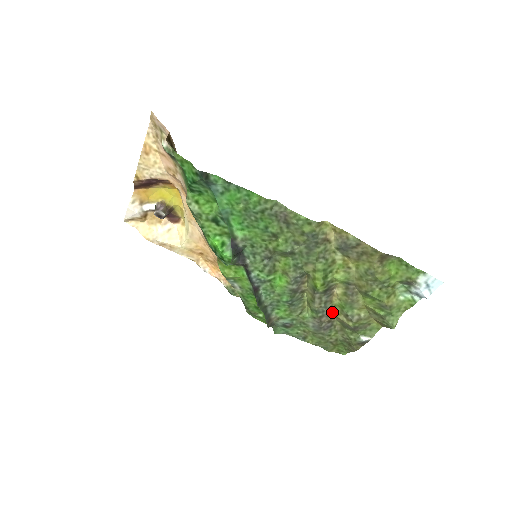
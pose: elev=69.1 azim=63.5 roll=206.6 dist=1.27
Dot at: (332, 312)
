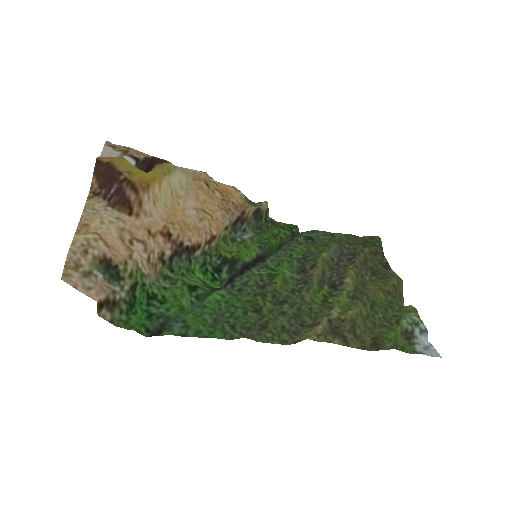
Dot at: (349, 267)
